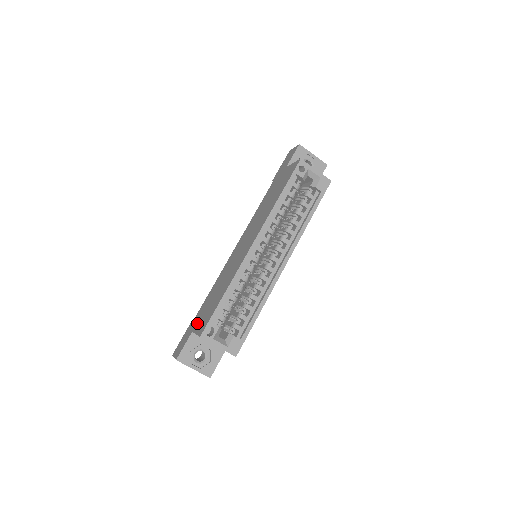
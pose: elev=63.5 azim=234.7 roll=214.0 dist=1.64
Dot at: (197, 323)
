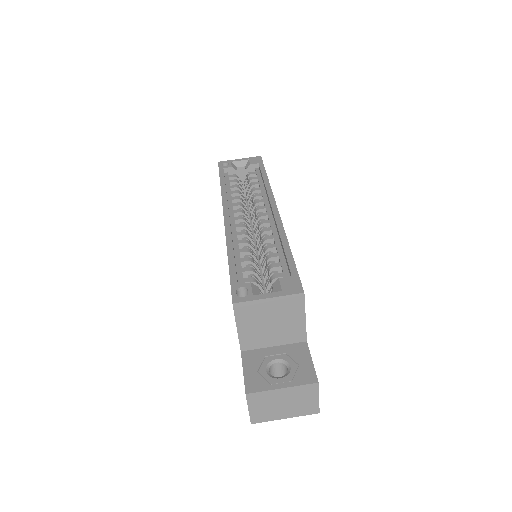
Dot at: occluded
